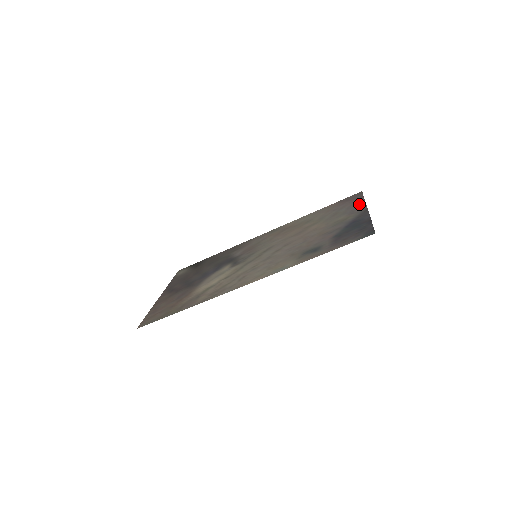
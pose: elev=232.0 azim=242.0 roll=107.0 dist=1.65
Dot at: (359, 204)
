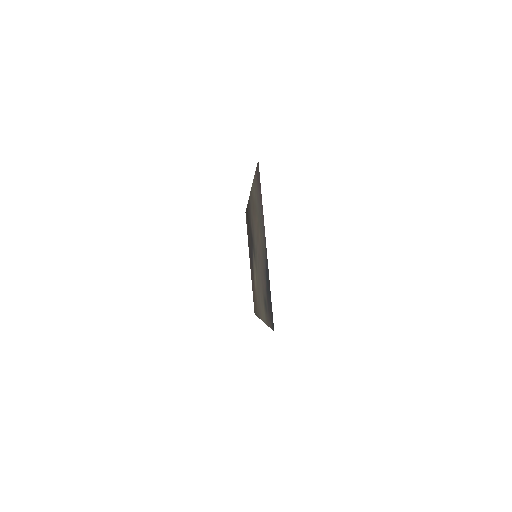
Dot at: (262, 214)
